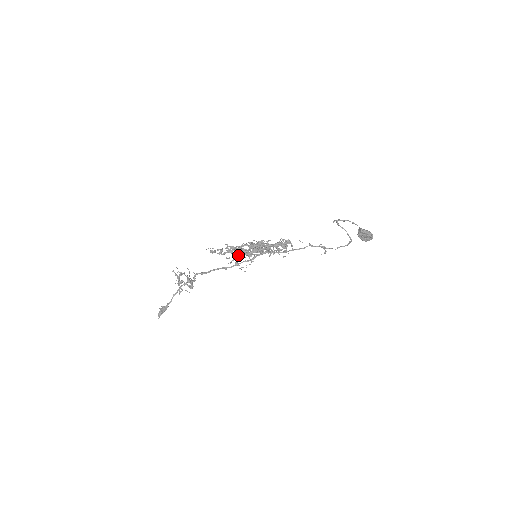
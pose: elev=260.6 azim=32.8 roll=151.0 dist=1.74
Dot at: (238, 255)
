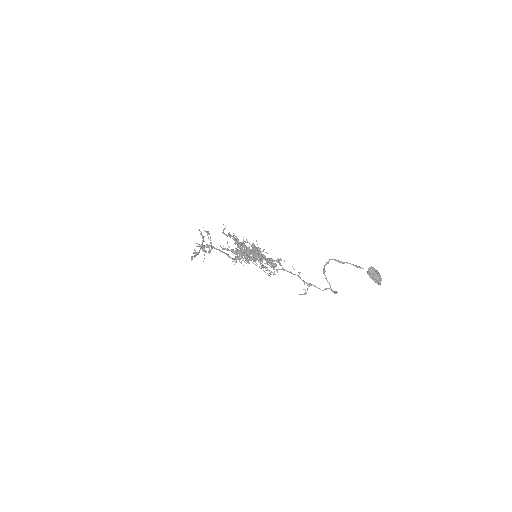
Dot at: (235, 254)
